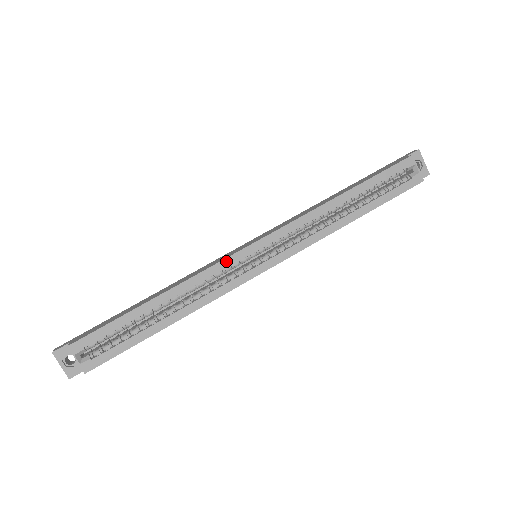
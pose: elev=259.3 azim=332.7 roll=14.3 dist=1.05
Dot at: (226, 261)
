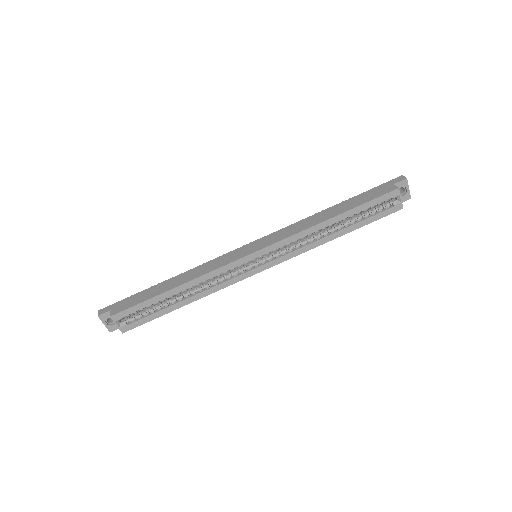
Dot at: (232, 264)
